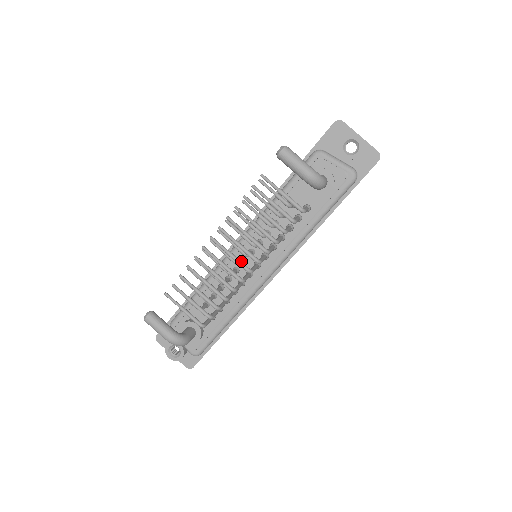
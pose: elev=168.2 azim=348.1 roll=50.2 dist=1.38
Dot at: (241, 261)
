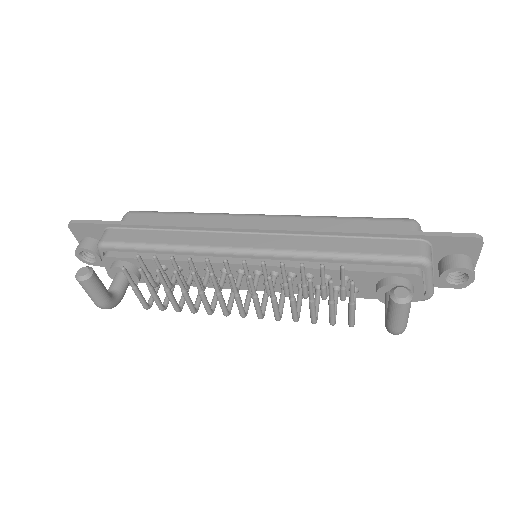
Dot at: (243, 307)
